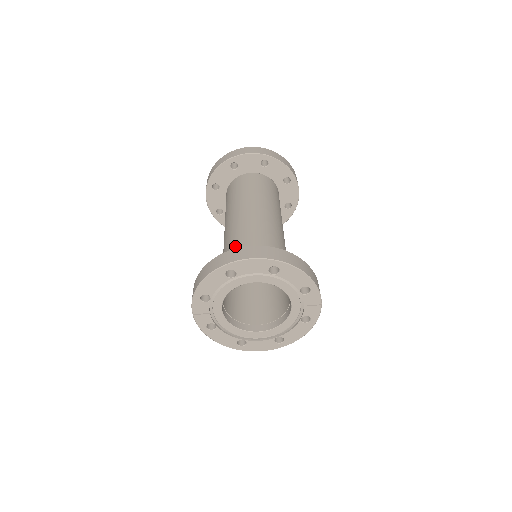
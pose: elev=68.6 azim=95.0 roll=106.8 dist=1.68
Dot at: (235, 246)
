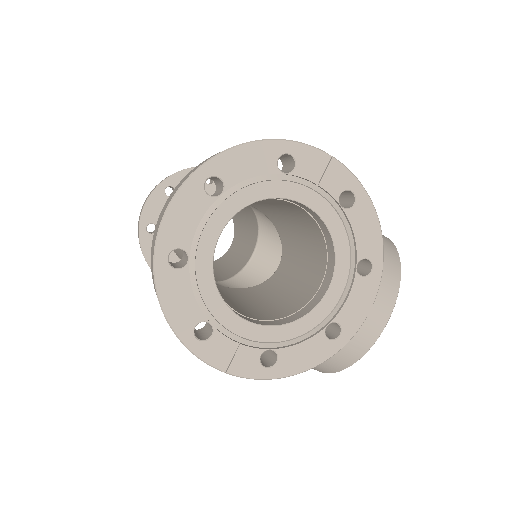
Dot at: occluded
